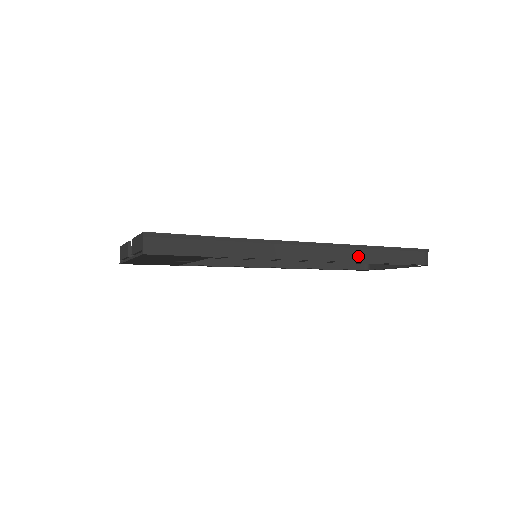
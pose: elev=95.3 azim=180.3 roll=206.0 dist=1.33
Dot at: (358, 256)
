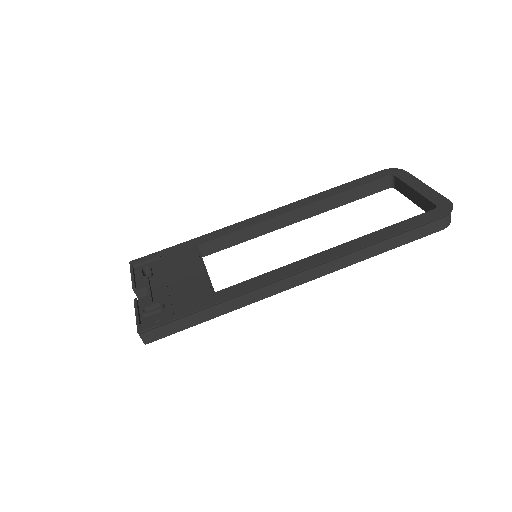
Dot at: (359, 257)
